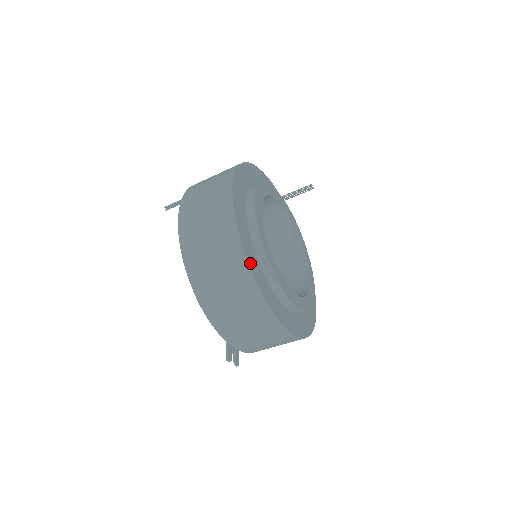
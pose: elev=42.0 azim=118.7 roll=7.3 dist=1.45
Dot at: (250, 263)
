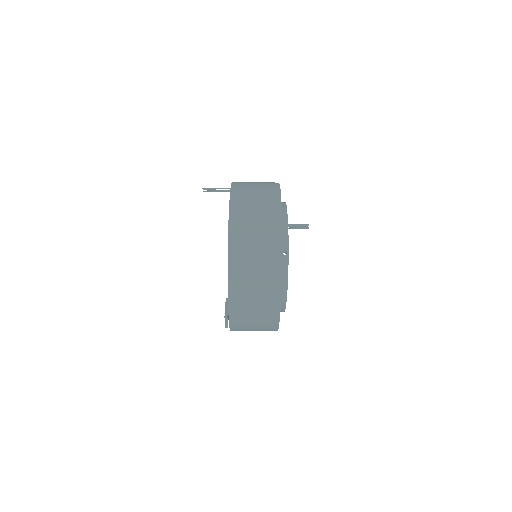
Dot at: occluded
